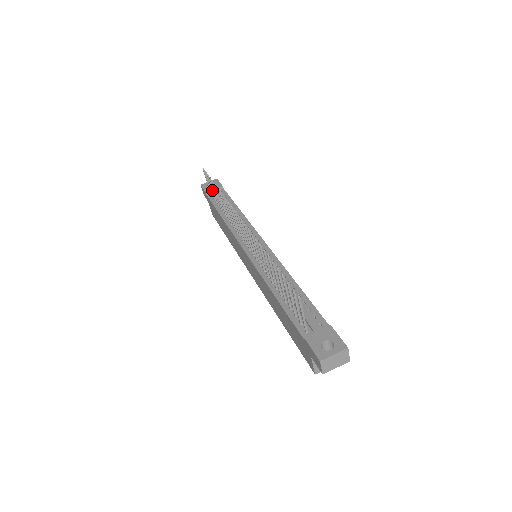
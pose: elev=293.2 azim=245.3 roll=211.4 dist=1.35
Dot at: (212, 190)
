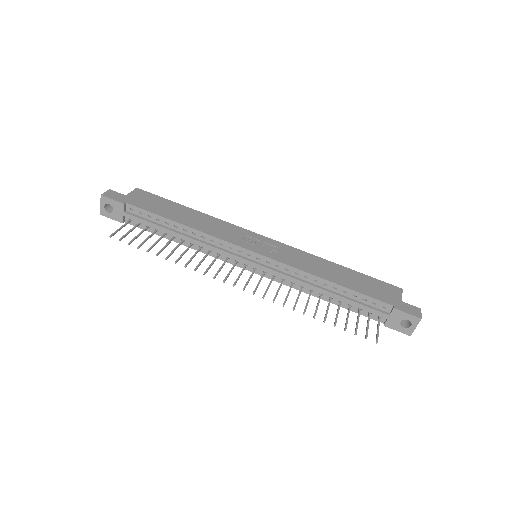
Dot at: (139, 235)
